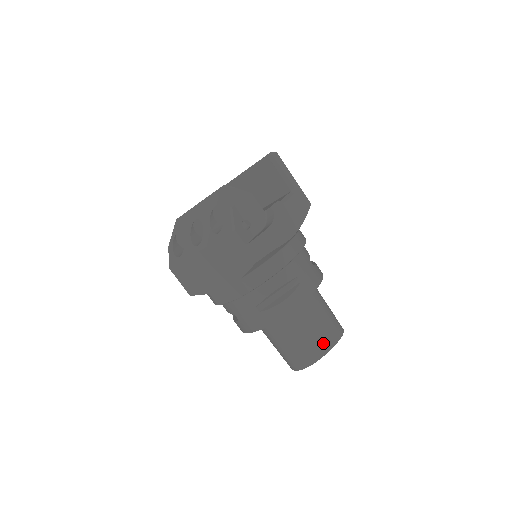
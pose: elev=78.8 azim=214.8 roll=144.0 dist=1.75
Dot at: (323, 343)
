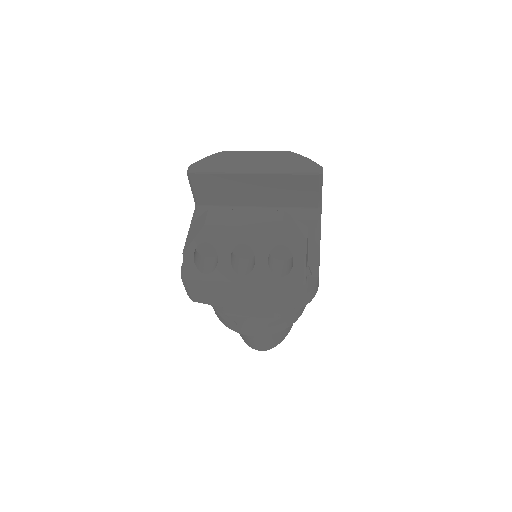
Dot at: (287, 331)
